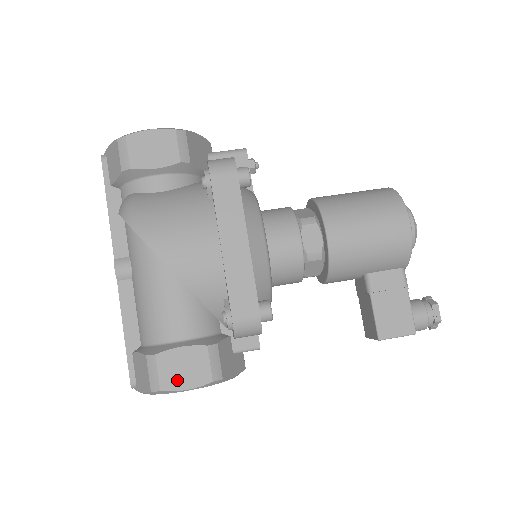
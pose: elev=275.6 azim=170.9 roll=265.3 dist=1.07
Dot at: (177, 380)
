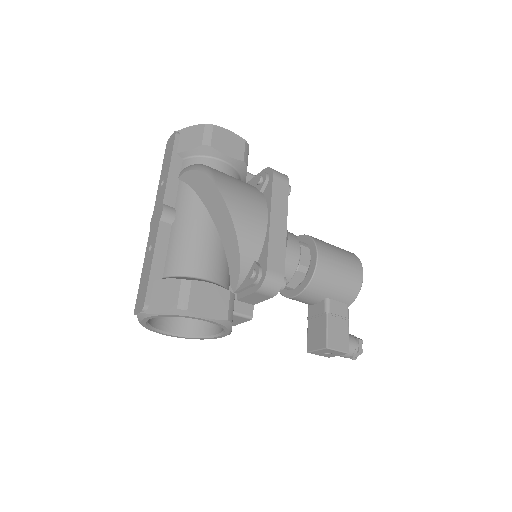
Dot at: (202, 307)
